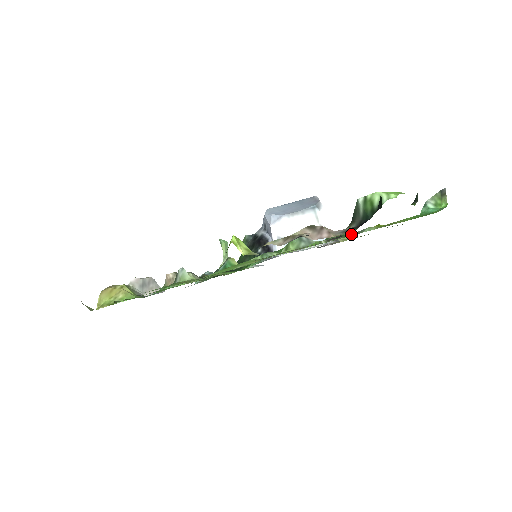
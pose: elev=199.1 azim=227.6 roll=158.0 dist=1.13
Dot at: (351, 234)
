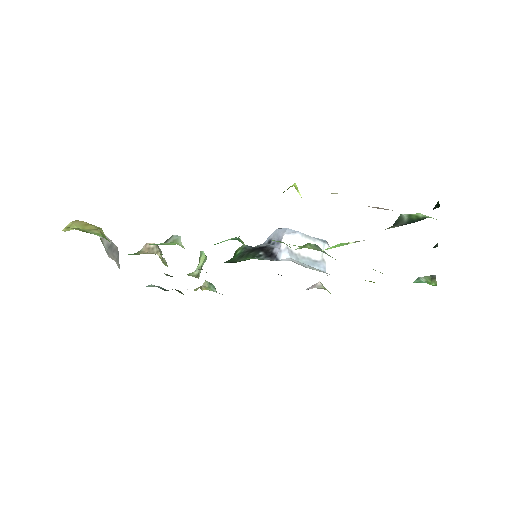
Dot at: occluded
